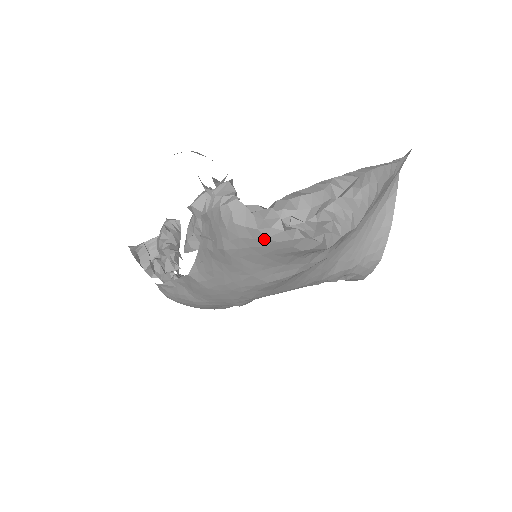
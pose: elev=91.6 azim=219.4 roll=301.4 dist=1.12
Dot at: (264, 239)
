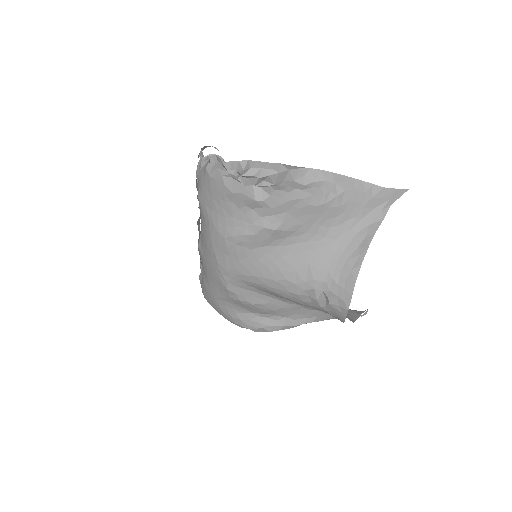
Dot at: (209, 177)
